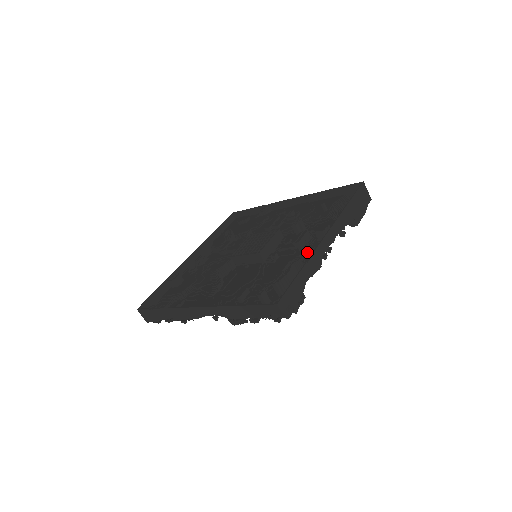
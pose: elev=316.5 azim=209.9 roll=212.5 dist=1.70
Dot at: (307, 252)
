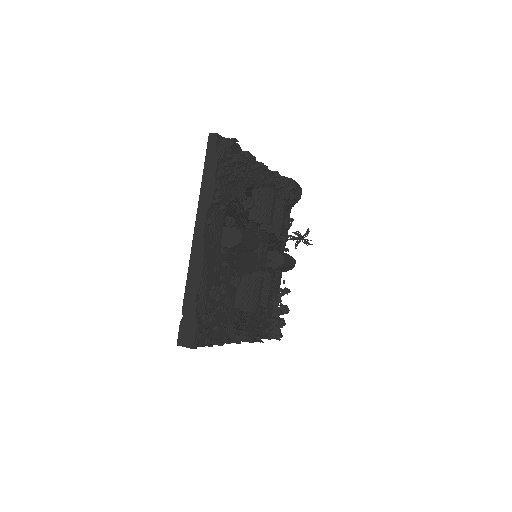
Dot at: occluded
